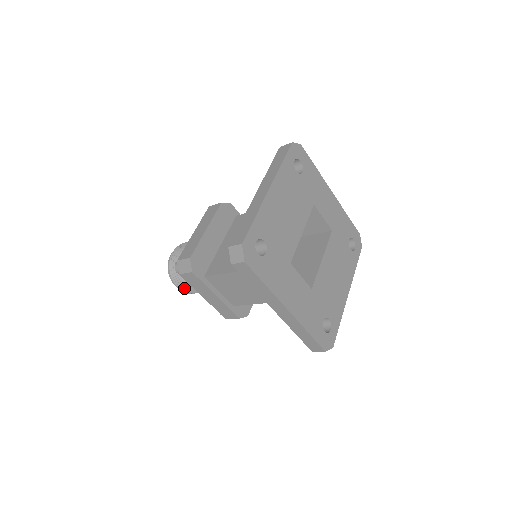
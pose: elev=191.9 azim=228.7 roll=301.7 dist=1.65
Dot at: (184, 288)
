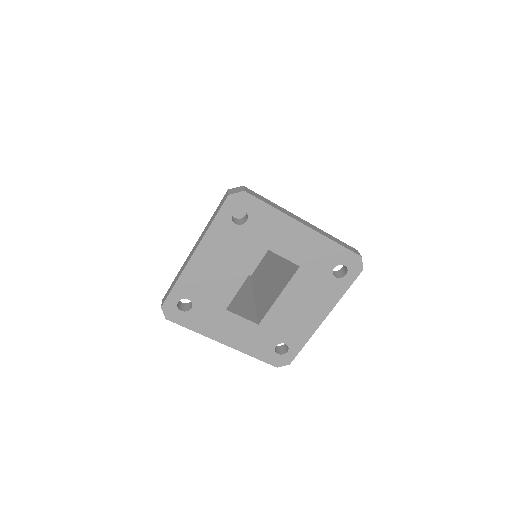
Dot at: occluded
